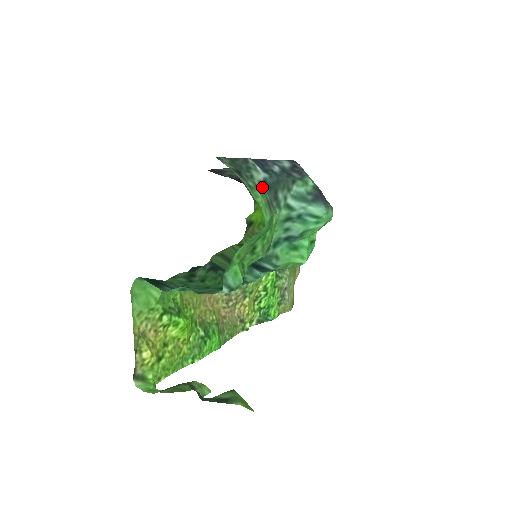
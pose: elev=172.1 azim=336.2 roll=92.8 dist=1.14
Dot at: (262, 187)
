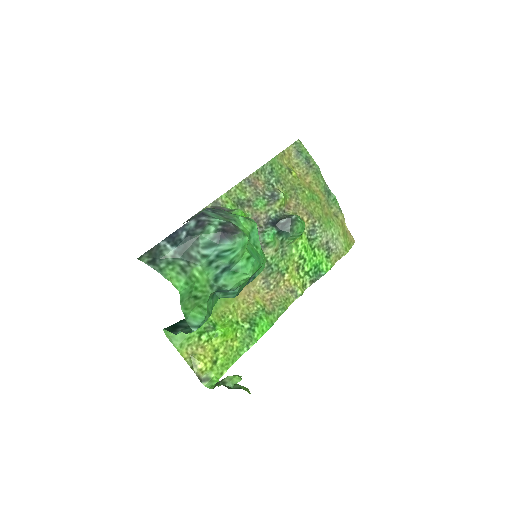
Dot at: (176, 258)
